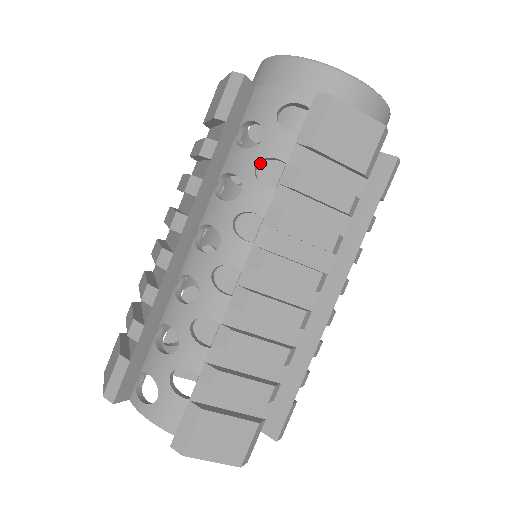
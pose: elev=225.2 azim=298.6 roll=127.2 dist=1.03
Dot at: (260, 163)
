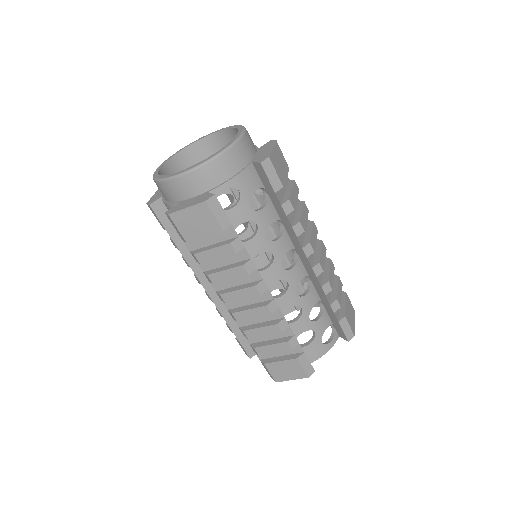
Dot at: occluded
